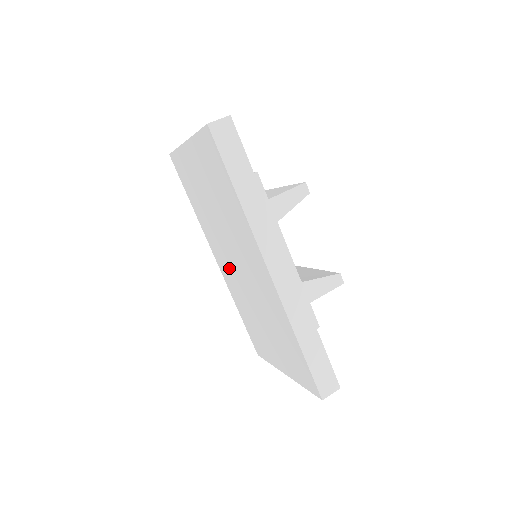
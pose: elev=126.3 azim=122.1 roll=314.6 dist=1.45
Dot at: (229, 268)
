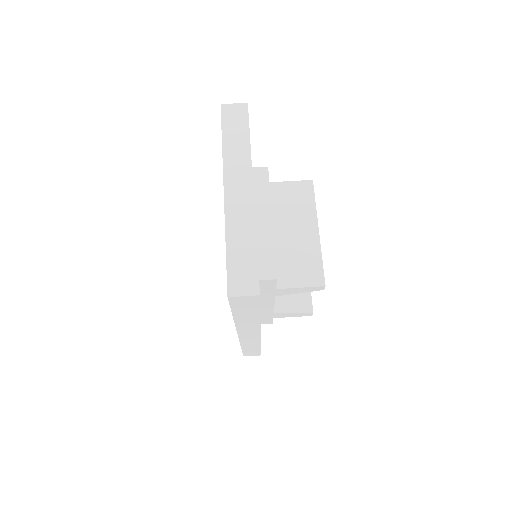
Dot at: occluded
